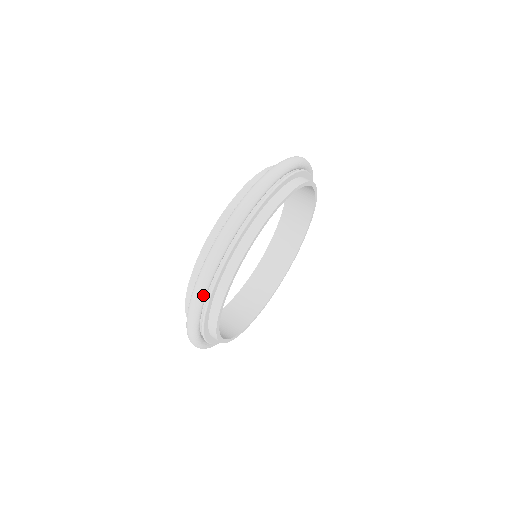
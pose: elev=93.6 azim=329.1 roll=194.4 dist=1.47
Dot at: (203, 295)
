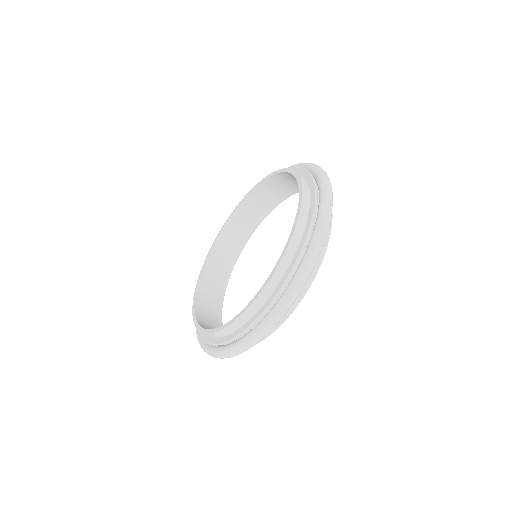
Dot at: (253, 345)
